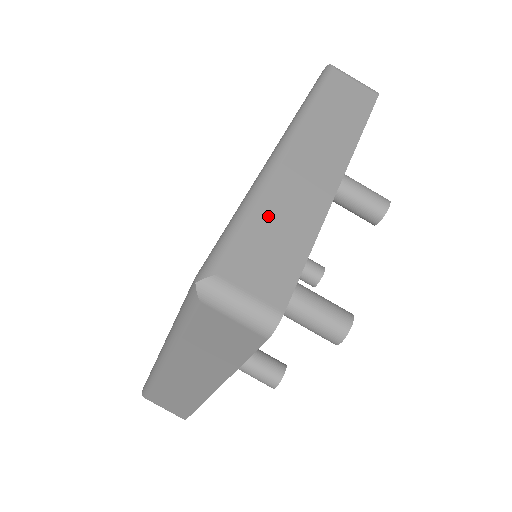
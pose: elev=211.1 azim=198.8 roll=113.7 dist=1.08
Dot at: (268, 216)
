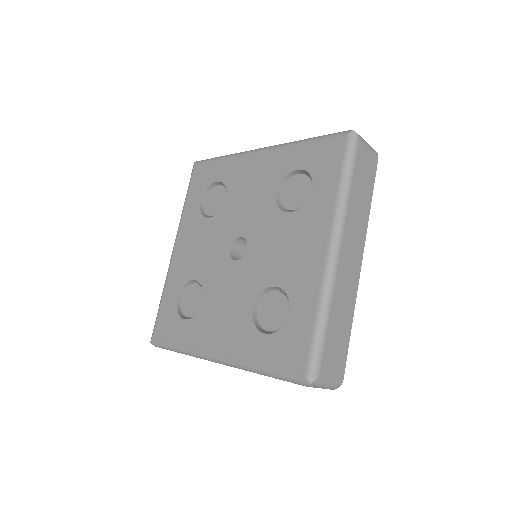
Dot at: (335, 318)
